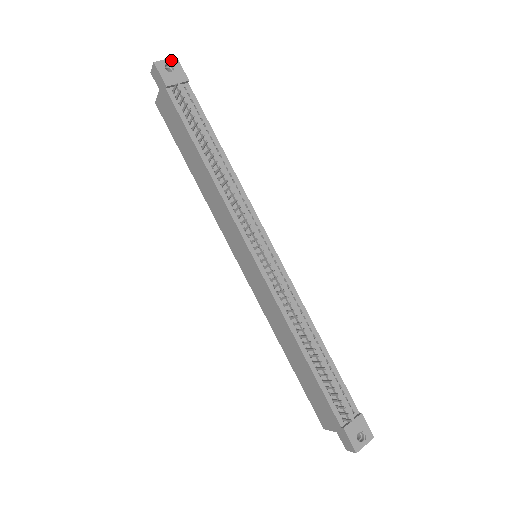
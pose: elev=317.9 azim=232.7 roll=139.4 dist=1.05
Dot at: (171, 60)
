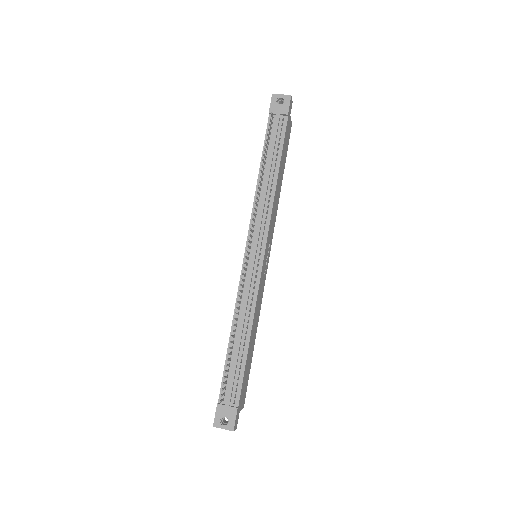
Dot at: (285, 96)
